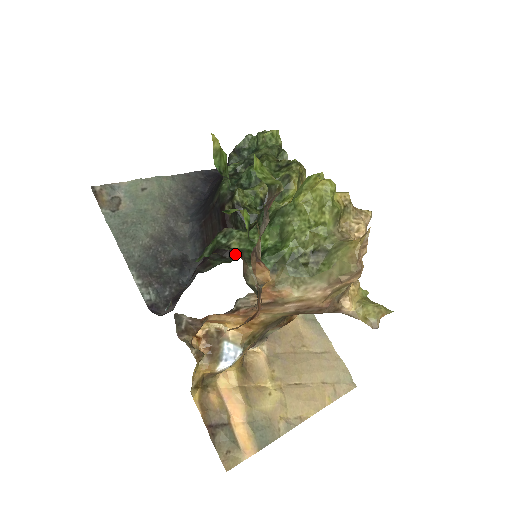
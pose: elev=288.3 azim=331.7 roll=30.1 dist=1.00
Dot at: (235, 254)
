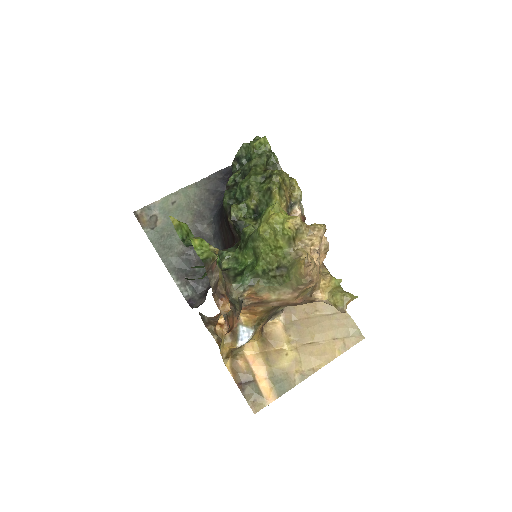
Dot at: occluded
